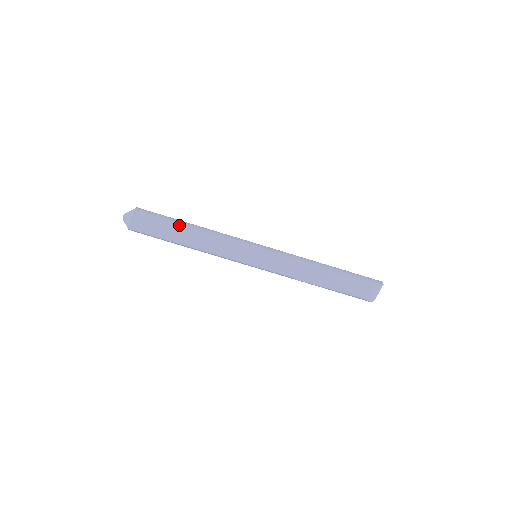
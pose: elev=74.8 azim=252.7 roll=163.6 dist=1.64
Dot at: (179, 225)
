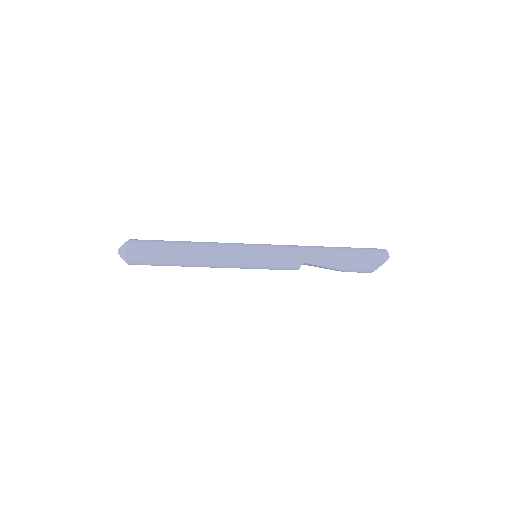
Dot at: (173, 257)
